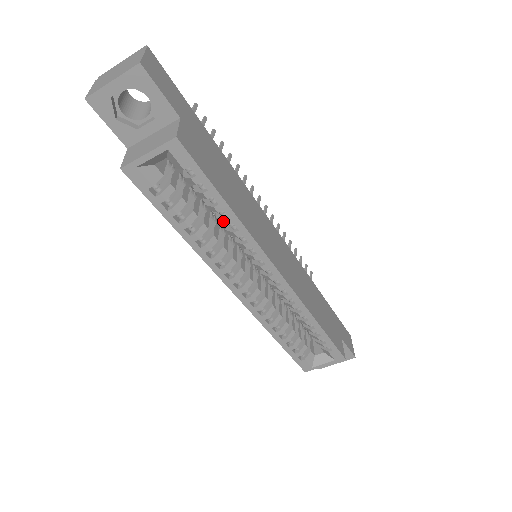
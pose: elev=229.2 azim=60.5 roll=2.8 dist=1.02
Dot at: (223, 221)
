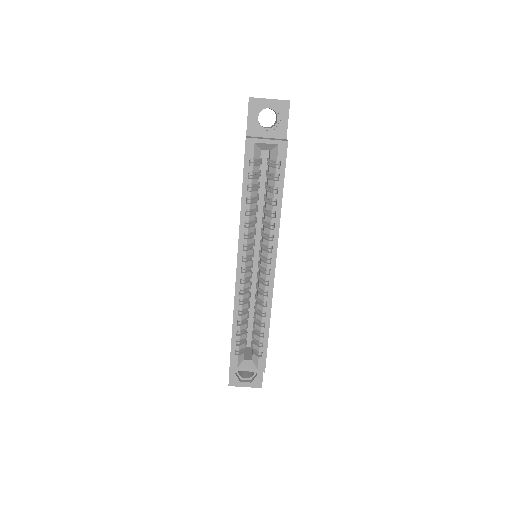
Dot at: (271, 207)
